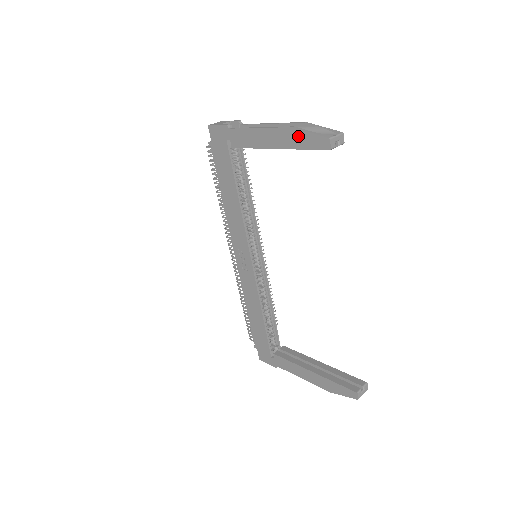
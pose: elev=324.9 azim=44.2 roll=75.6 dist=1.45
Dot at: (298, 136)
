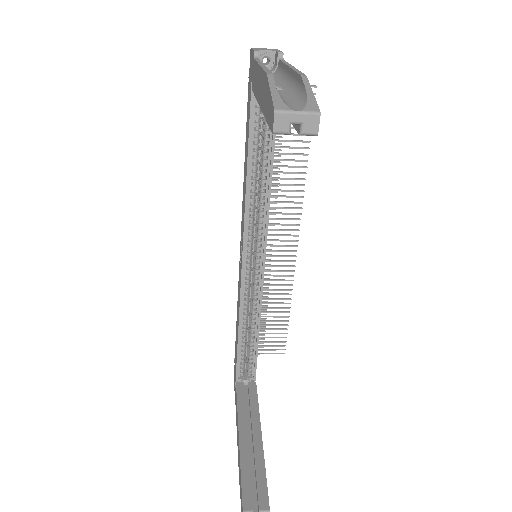
Dot at: (266, 92)
